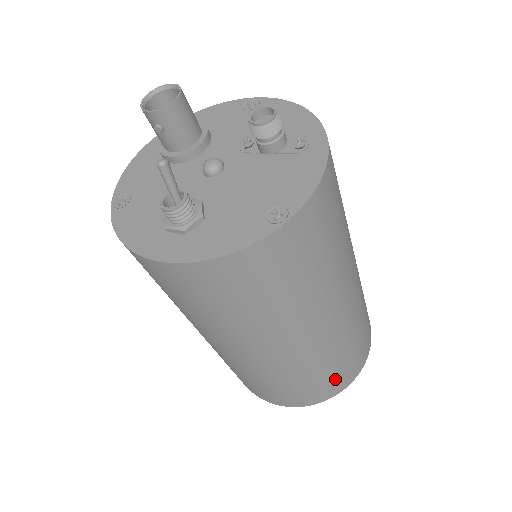
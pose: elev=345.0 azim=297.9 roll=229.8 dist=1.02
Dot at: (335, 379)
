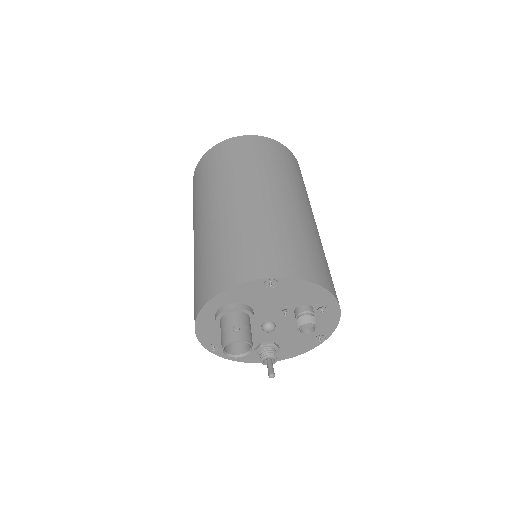
Dot at: occluded
